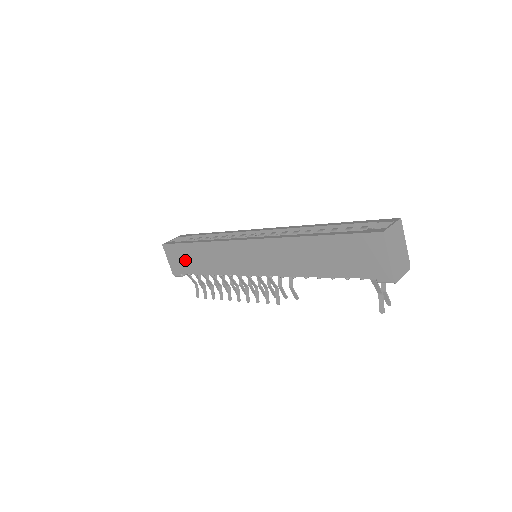
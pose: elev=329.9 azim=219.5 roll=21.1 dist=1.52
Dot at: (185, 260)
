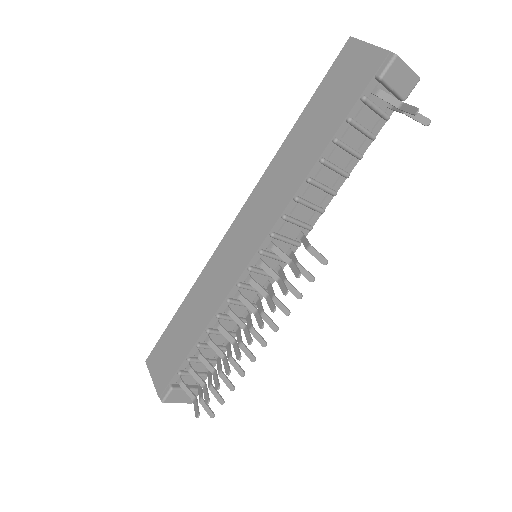
Dot at: (172, 349)
